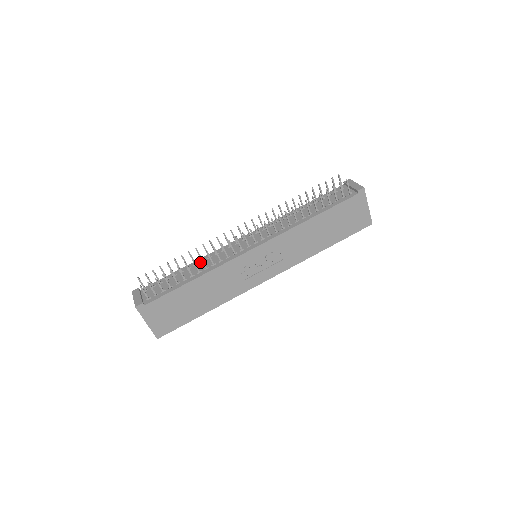
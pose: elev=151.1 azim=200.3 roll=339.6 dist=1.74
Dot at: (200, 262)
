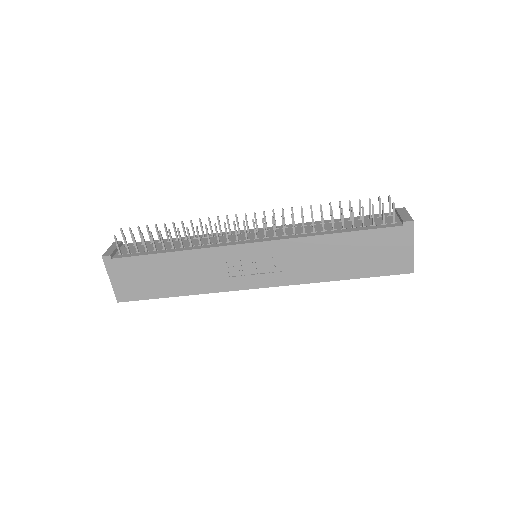
Dot at: (192, 238)
